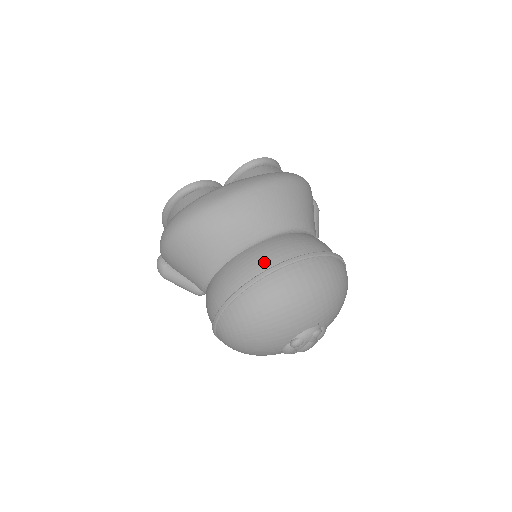
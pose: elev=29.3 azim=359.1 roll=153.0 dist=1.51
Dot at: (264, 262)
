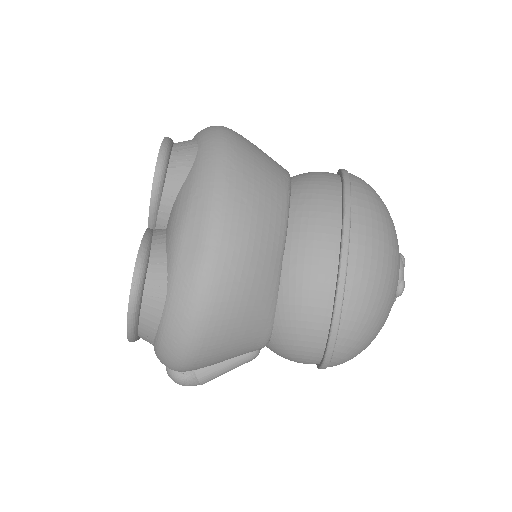
Dot at: (324, 259)
